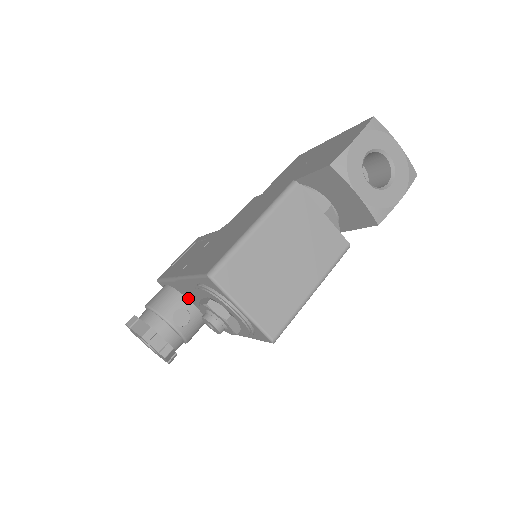
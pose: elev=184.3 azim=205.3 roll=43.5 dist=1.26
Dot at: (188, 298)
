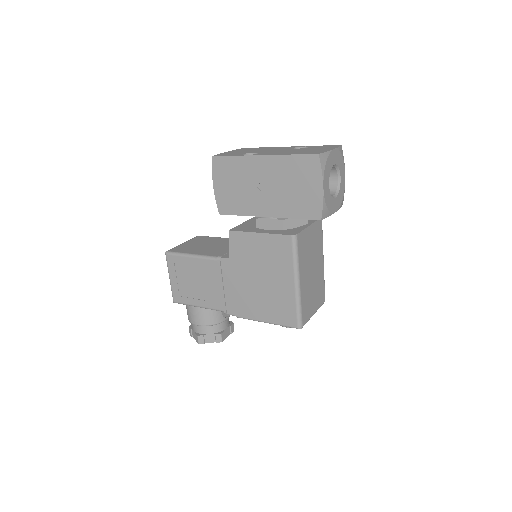
Dot at: occluded
